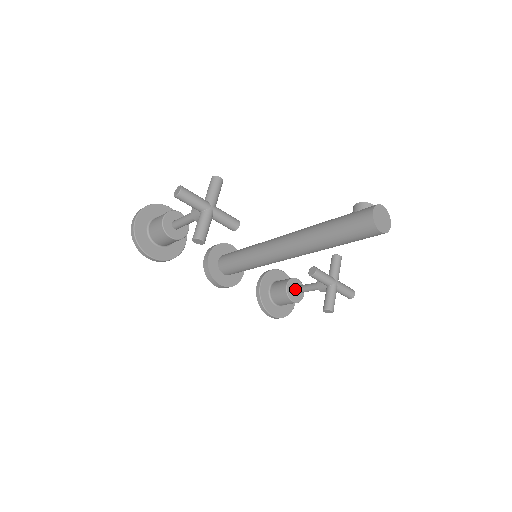
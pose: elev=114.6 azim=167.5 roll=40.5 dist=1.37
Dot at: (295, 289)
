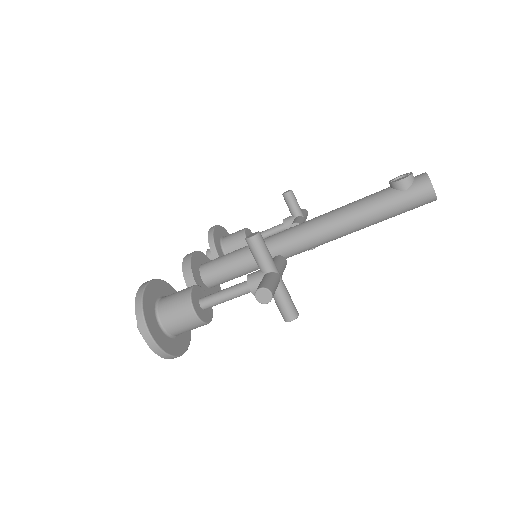
Dot at: occluded
